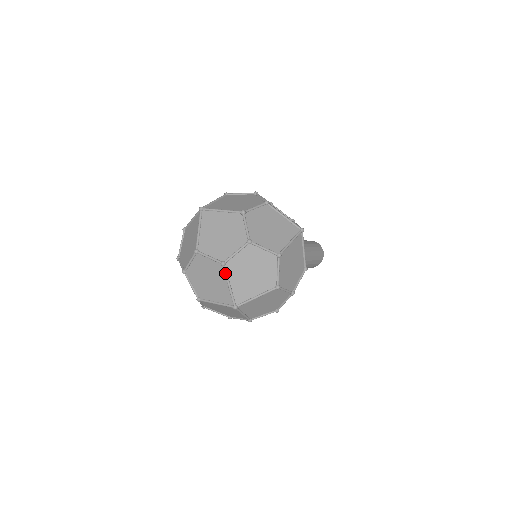
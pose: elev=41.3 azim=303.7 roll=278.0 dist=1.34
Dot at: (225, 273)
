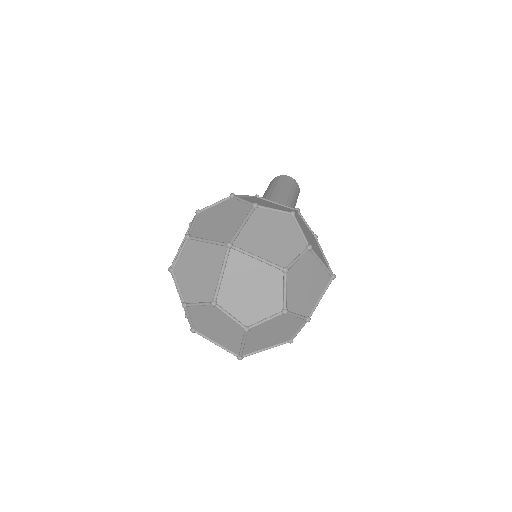
Dot at: (244, 336)
